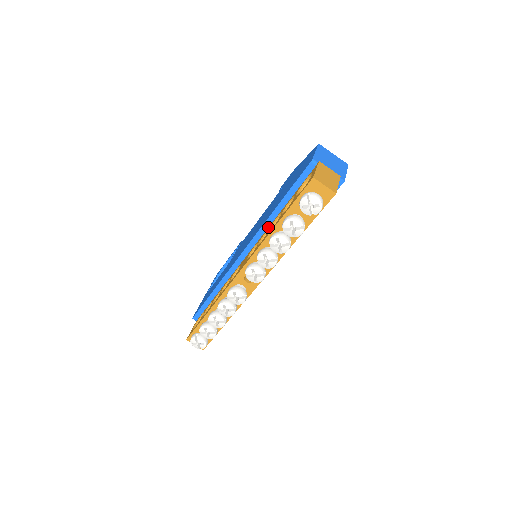
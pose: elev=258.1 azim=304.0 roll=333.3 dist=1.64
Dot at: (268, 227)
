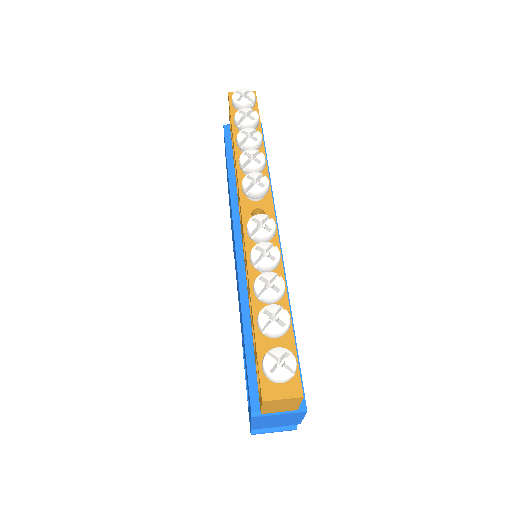
Dot at: (237, 195)
